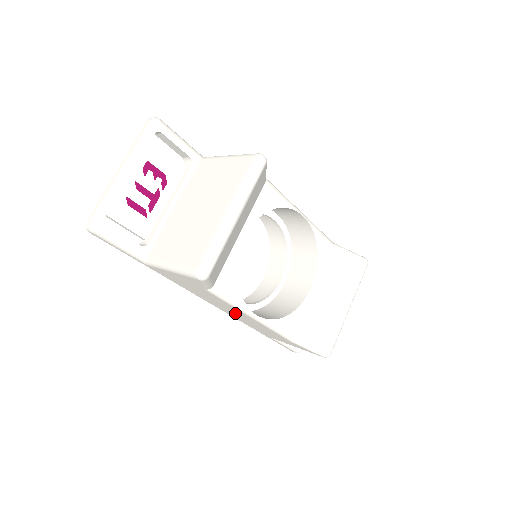
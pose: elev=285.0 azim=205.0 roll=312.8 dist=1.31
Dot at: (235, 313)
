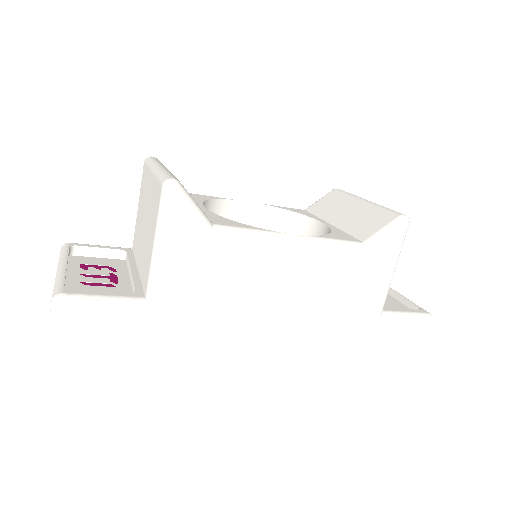
Dot at: (292, 283)
